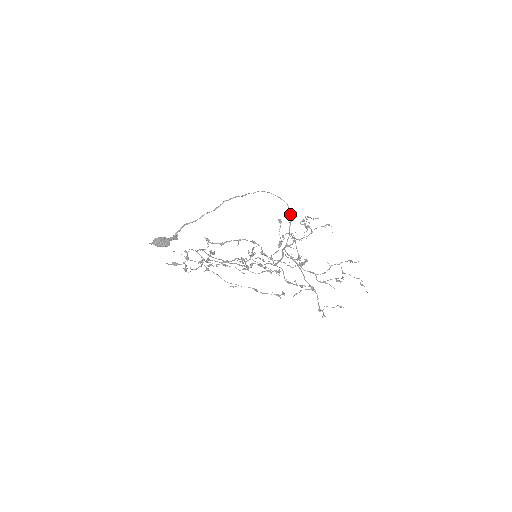
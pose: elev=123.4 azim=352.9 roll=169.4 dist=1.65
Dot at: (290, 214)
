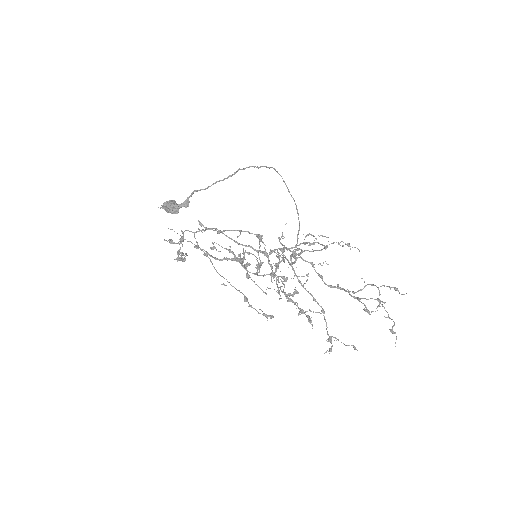
Dot at: occluded
